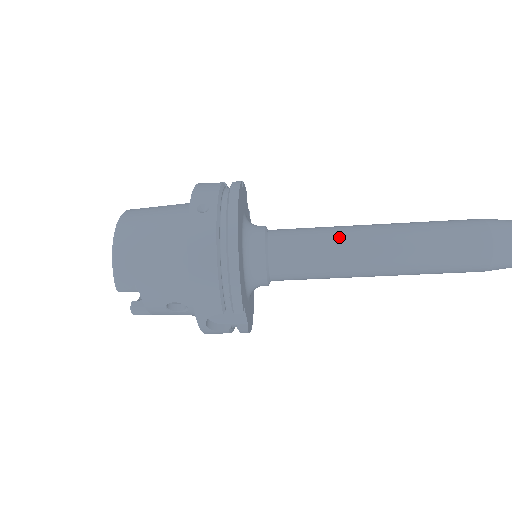
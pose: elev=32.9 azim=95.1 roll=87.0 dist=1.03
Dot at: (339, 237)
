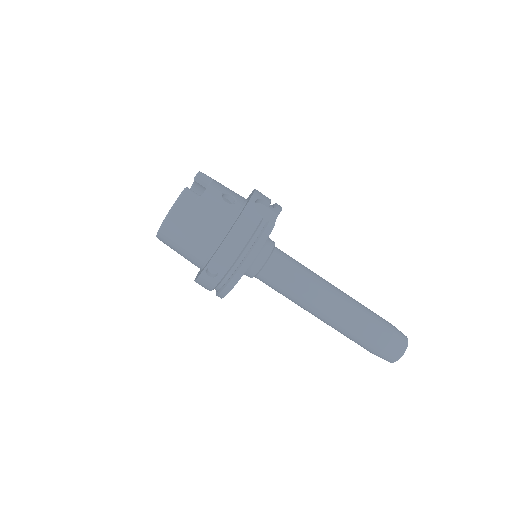
Dot at: occluded
